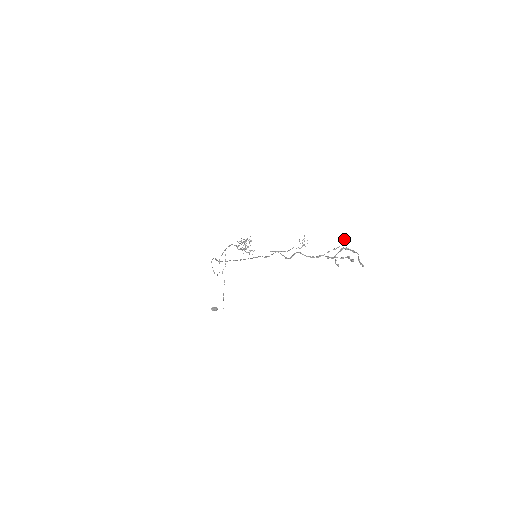
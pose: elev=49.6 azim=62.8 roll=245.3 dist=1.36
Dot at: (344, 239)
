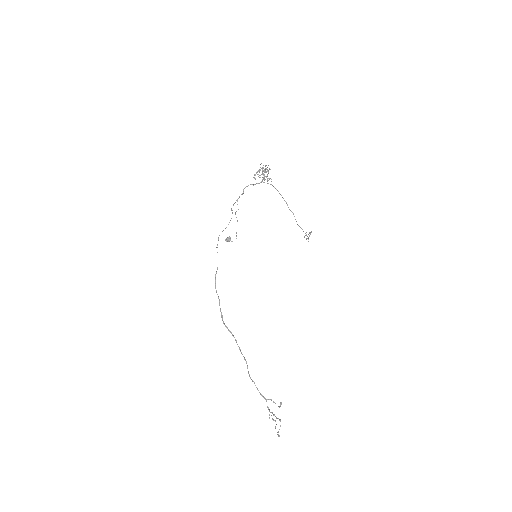
Dot at: occluded
